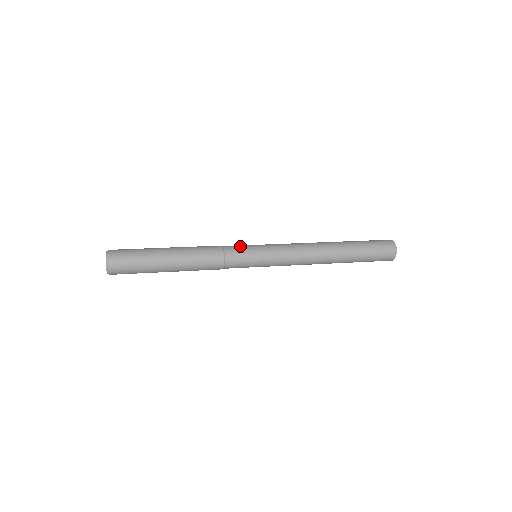
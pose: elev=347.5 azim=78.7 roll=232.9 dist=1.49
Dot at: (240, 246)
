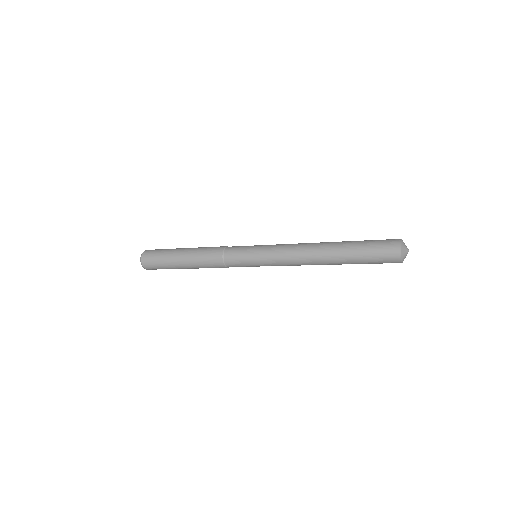
Dot at: occluded
